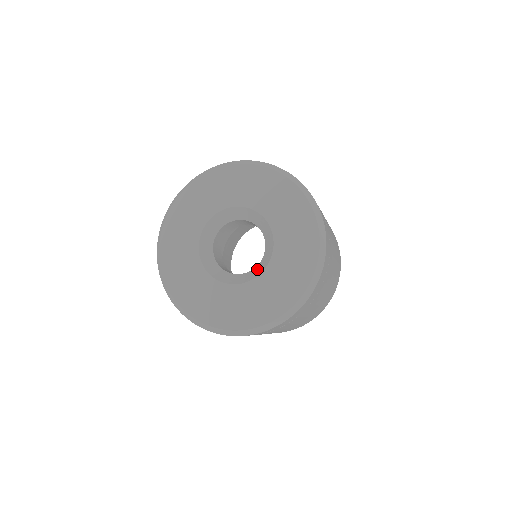
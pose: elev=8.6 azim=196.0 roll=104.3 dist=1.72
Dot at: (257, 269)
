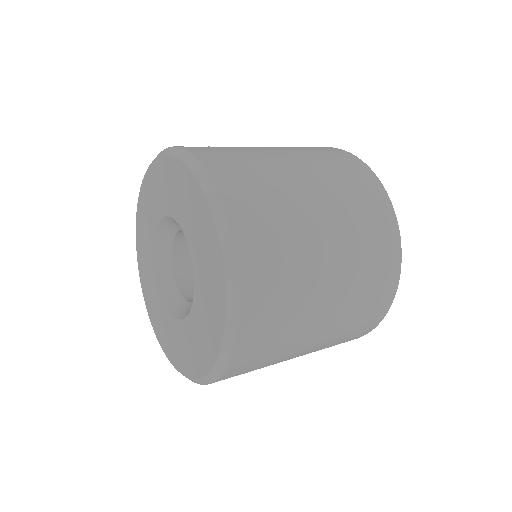
Dot at: occluded
